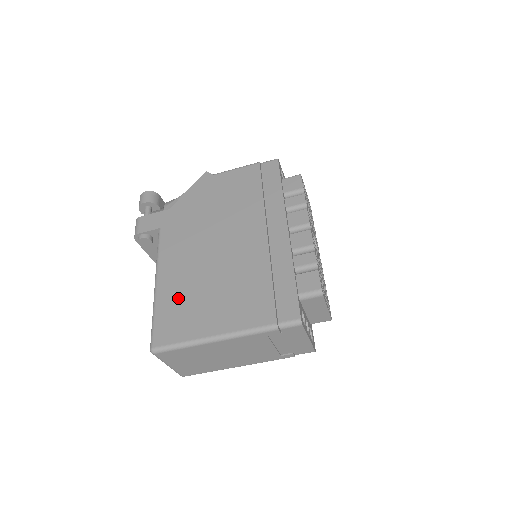
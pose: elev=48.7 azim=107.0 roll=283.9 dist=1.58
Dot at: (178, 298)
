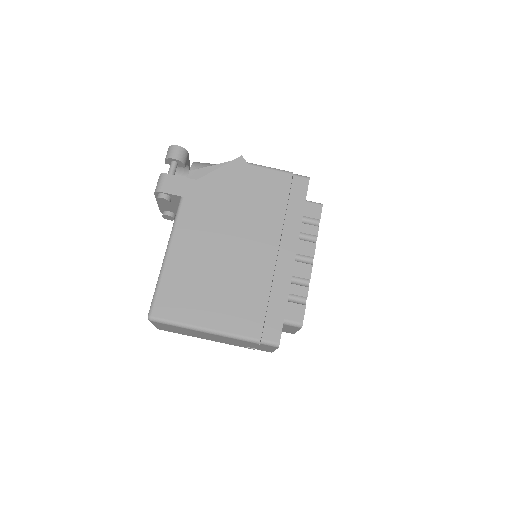
Dot at: (184, 279)
